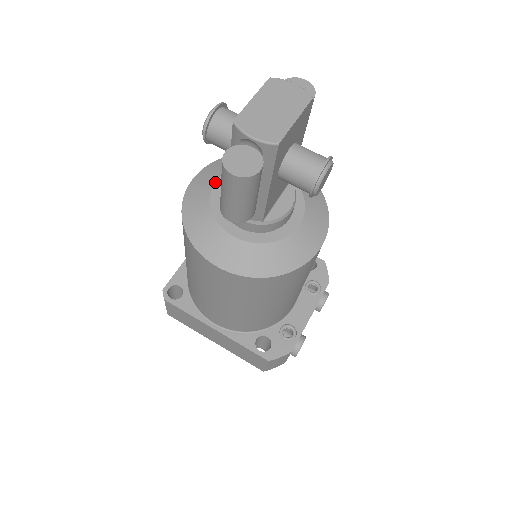
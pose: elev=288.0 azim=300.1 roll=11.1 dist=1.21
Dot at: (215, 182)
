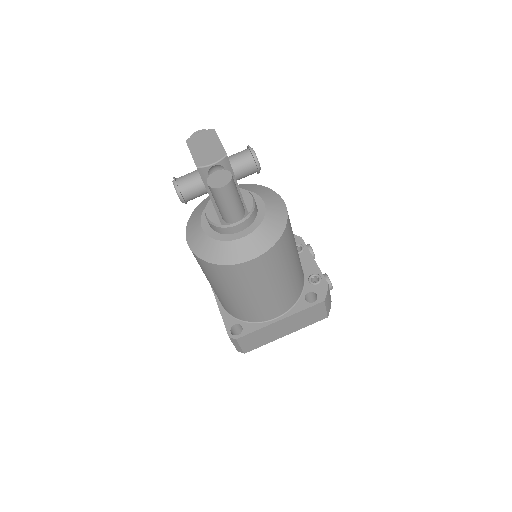
Dot at: (202, 229)
